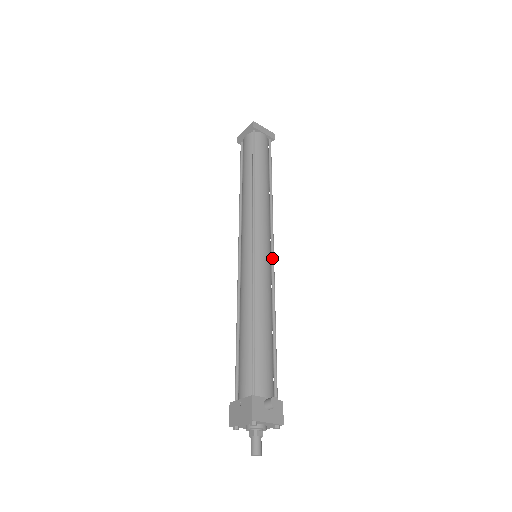
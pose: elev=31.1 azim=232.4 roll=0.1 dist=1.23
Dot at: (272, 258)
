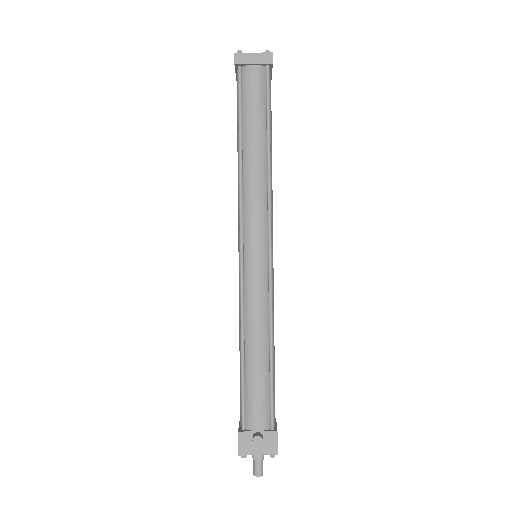
Dot at: (268, 261)
